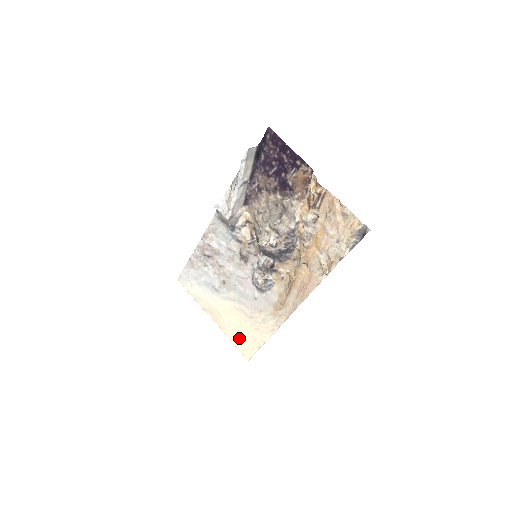
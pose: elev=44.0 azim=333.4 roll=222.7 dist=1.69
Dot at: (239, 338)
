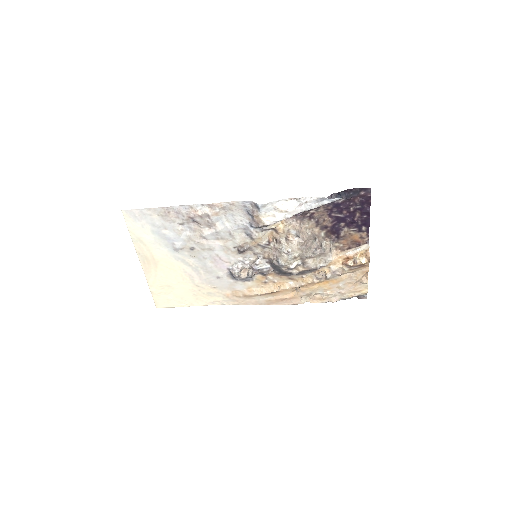
Dot at: (163, 291)
